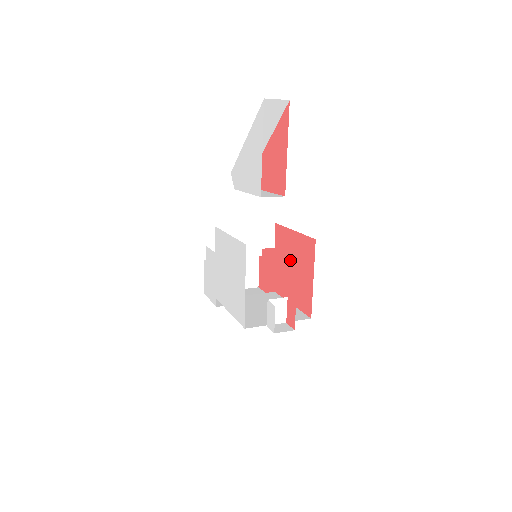
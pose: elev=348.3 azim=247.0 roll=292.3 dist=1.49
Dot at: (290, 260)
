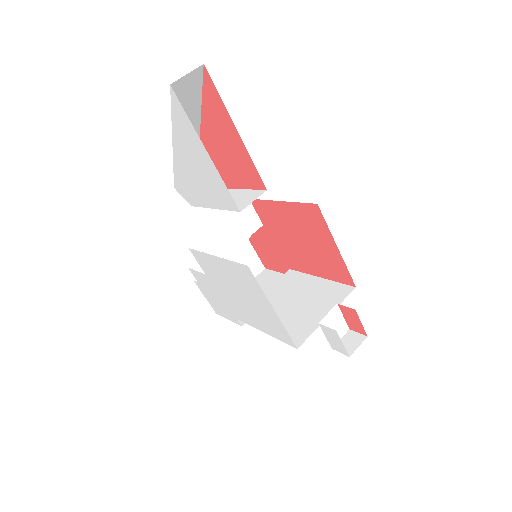
Dot at: (292, 234)
